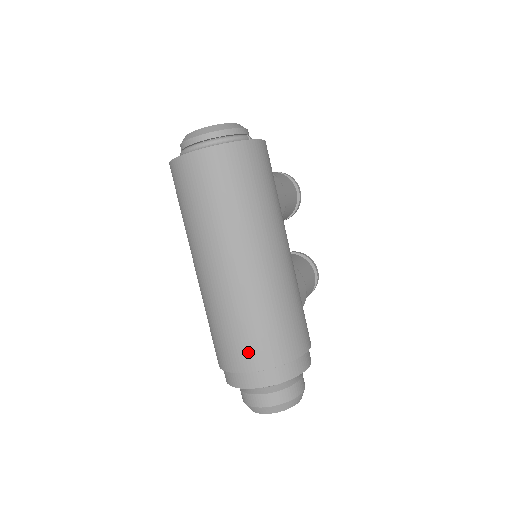
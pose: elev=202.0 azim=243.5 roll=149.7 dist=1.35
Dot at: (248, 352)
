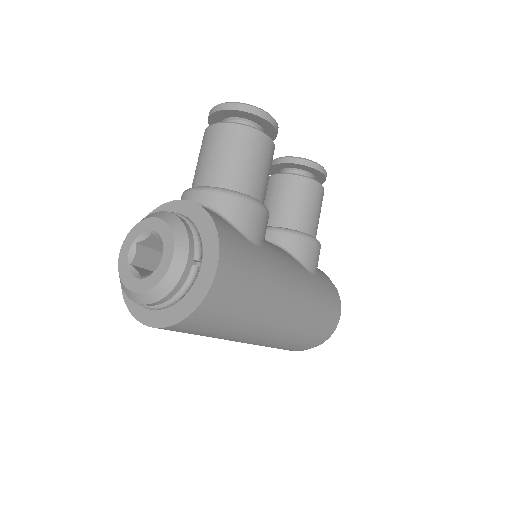
Dot at: occluded
